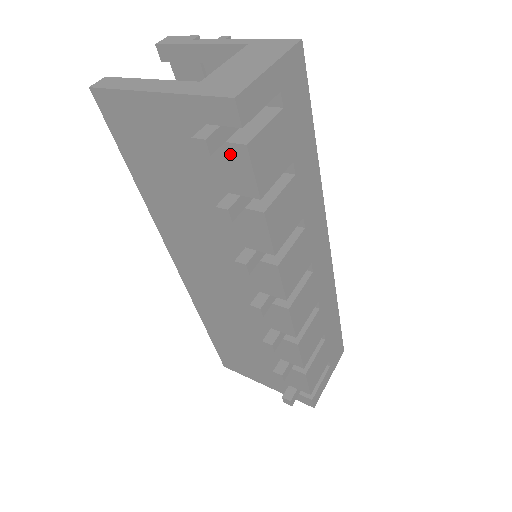
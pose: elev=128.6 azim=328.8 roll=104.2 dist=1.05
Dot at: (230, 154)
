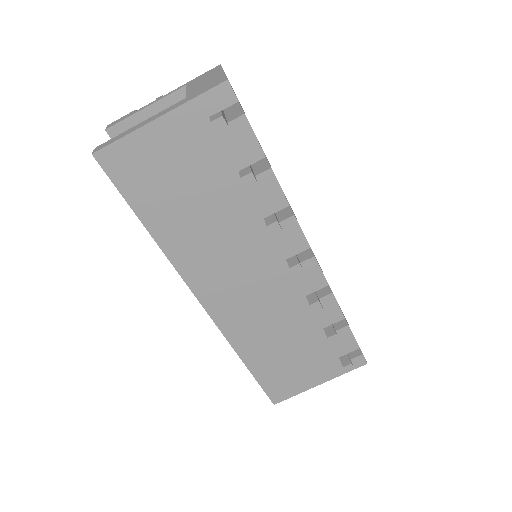
Dot at: (233, 132)
